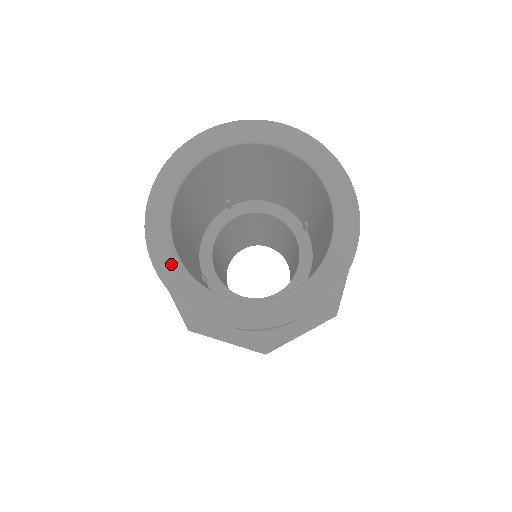
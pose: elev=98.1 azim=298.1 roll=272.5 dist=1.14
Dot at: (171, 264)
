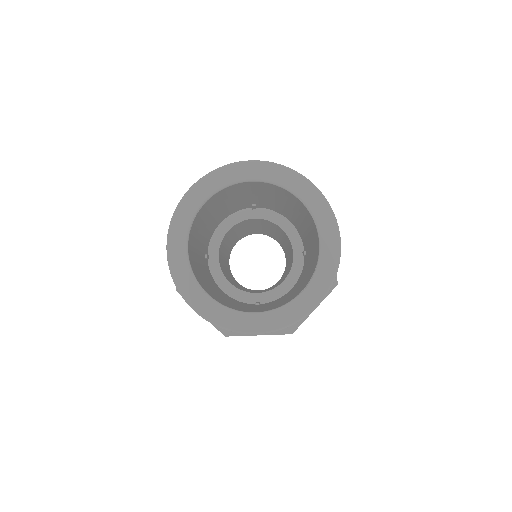
Dot at: (180, 251)
